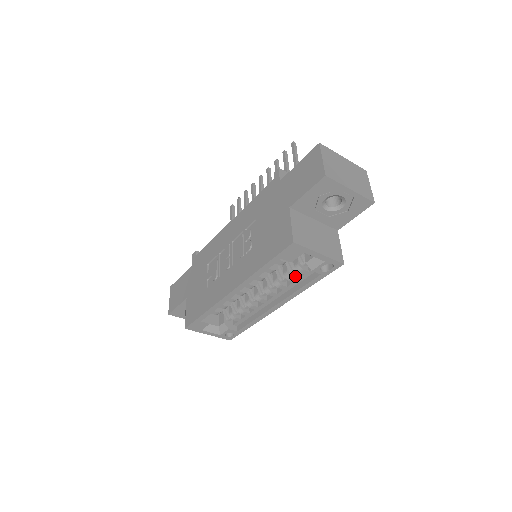
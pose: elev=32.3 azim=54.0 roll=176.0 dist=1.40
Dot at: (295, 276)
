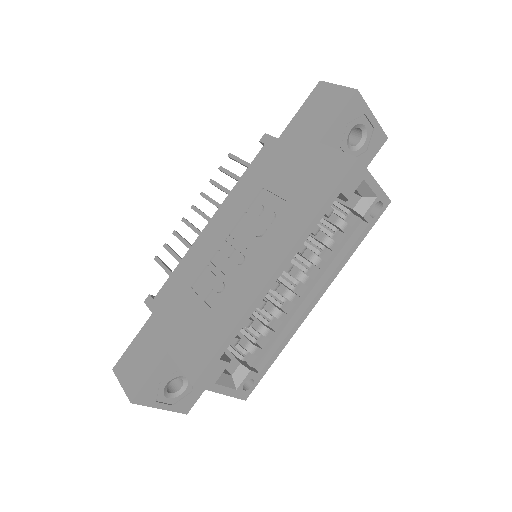
Dot at: (334, 242)
